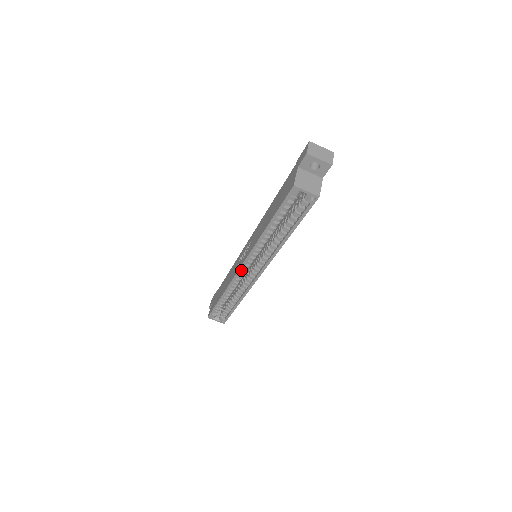
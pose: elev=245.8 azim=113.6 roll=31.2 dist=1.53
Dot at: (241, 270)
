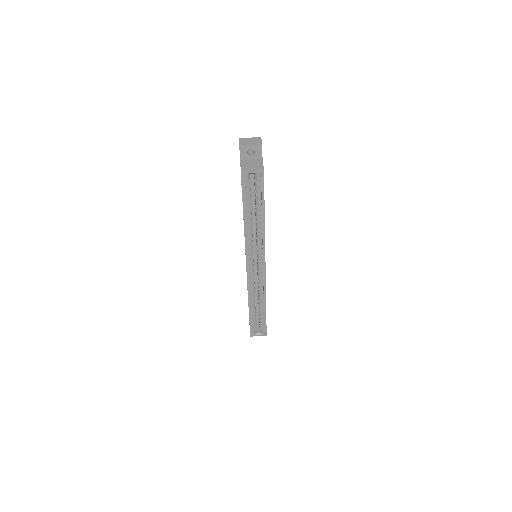
Dot at: (248, 271)
